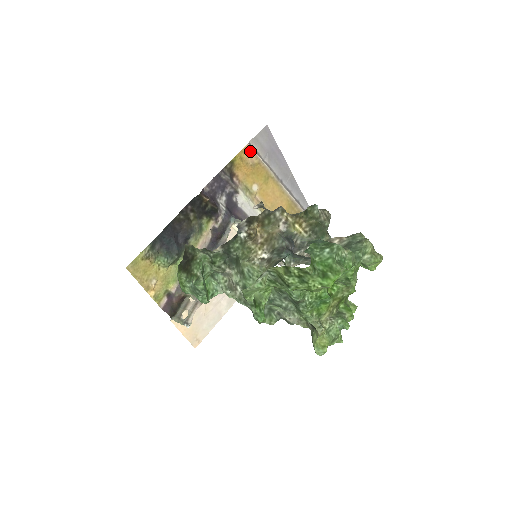
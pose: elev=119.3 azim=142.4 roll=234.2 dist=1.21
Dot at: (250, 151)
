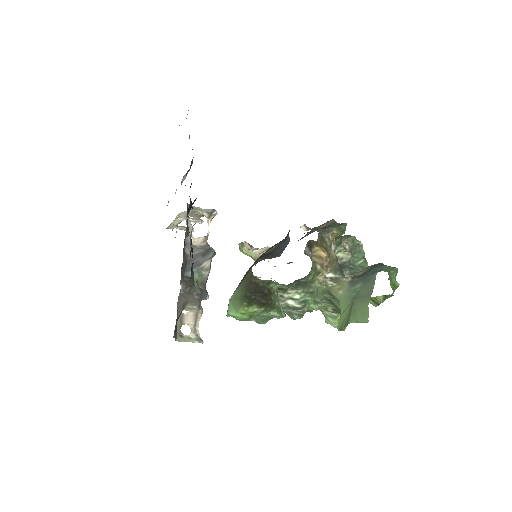
Dot at: occluded
